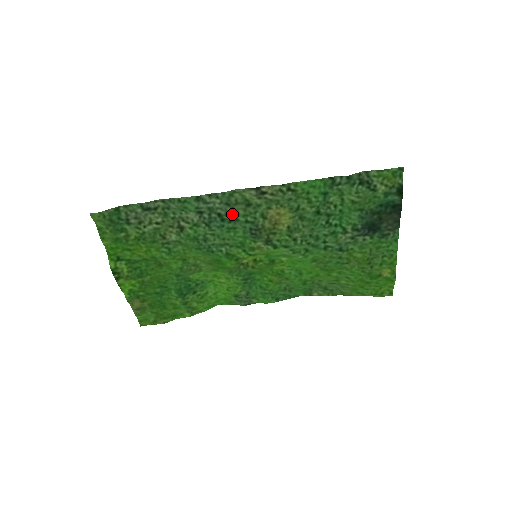
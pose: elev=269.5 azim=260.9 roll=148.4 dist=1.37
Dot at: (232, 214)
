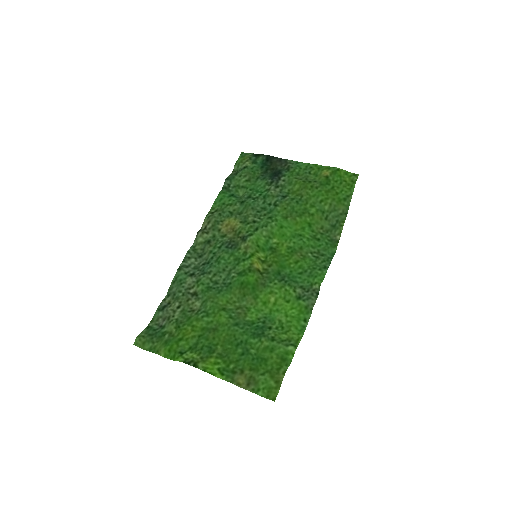
Dot at: (208, 255)
